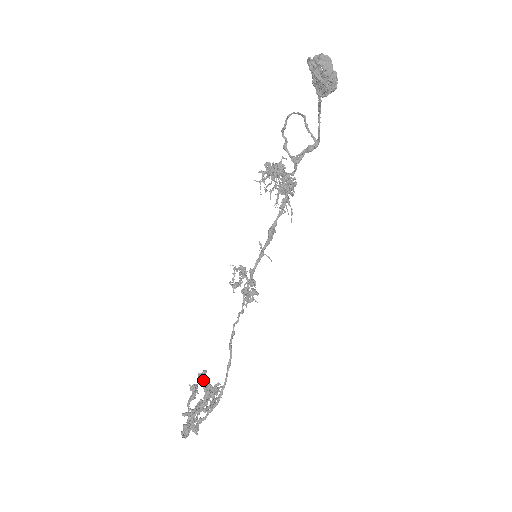
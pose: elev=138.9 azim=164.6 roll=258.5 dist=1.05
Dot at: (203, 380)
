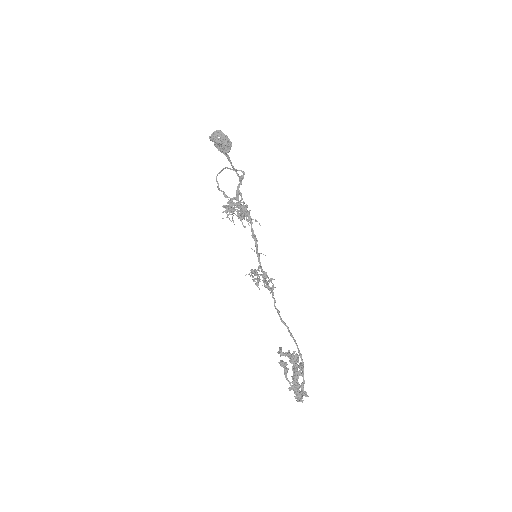
Dot at: (283, 353)
